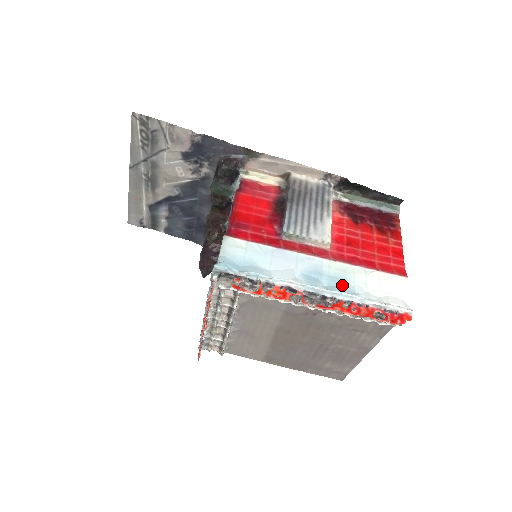
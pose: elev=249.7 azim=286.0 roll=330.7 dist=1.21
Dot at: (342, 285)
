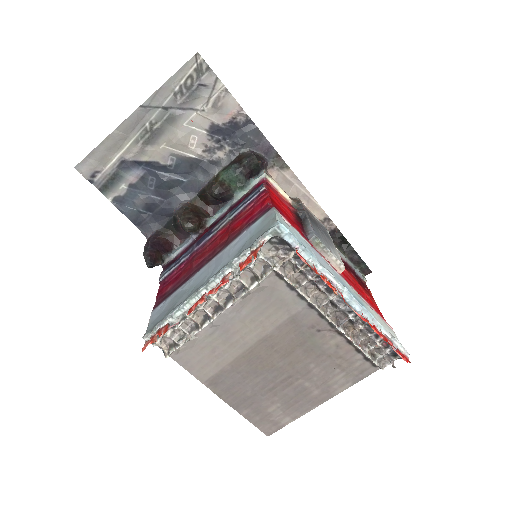
Dot at: occluded
